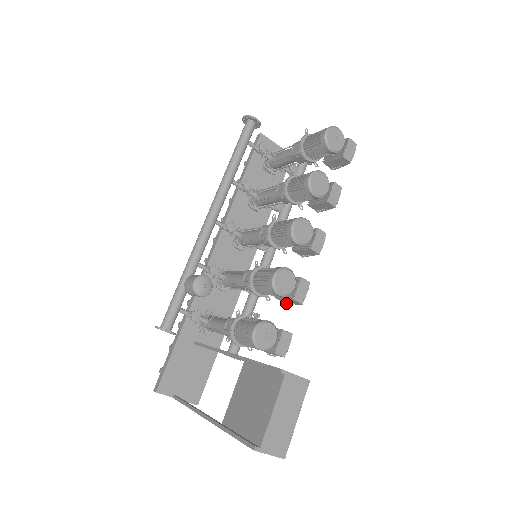
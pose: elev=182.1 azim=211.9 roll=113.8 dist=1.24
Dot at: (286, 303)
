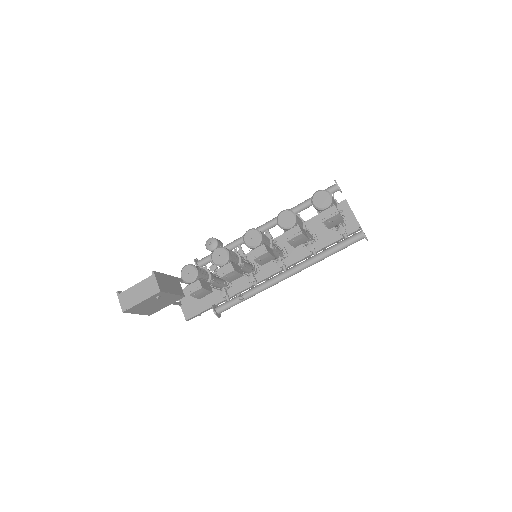
Dot at: occluded
